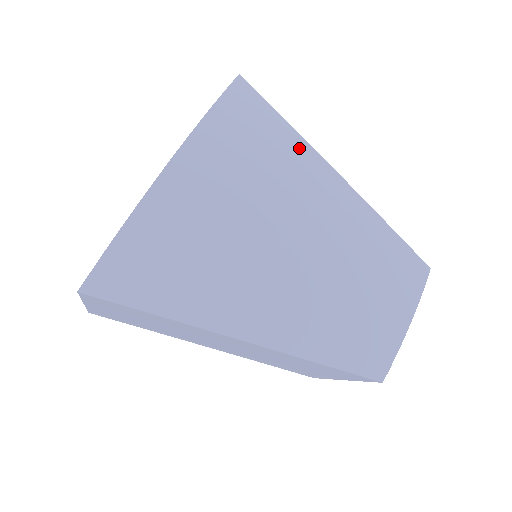
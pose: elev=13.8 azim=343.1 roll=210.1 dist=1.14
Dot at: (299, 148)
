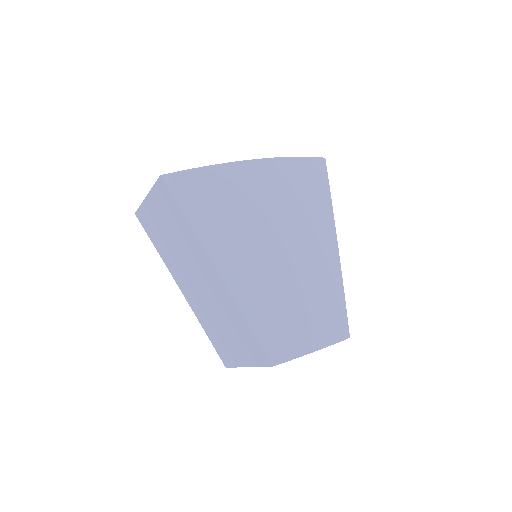
Dot at: (327, 215)
